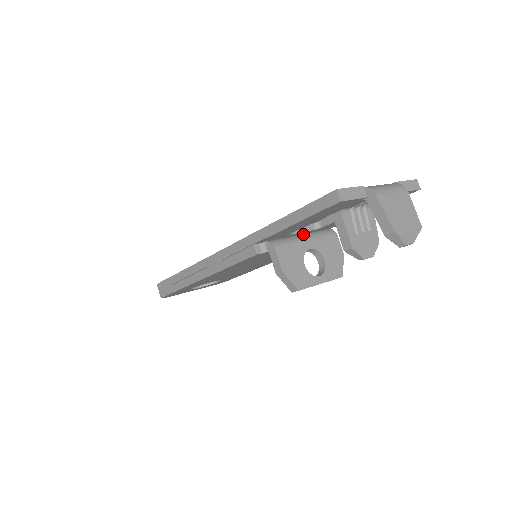
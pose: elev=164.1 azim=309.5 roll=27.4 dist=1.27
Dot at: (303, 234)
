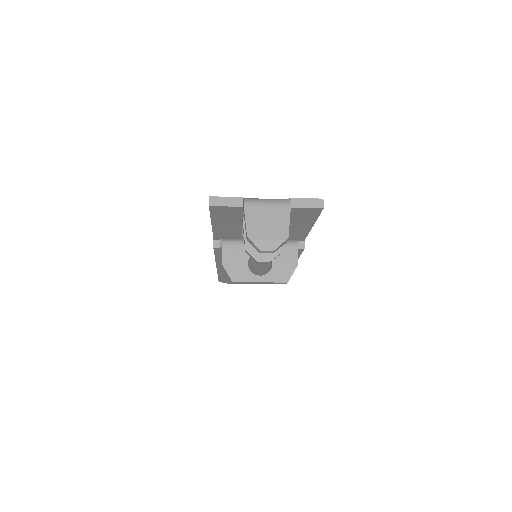
Dot at: occluded
